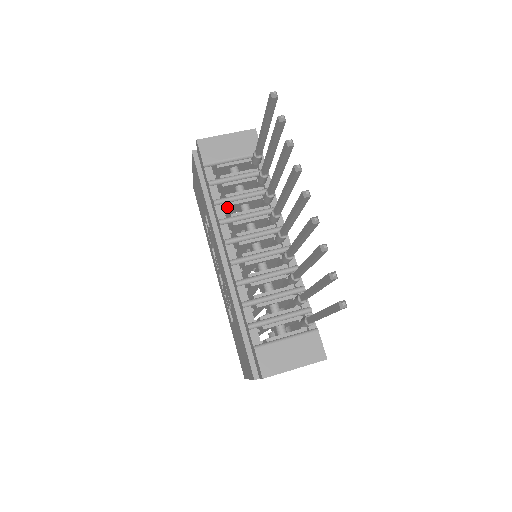
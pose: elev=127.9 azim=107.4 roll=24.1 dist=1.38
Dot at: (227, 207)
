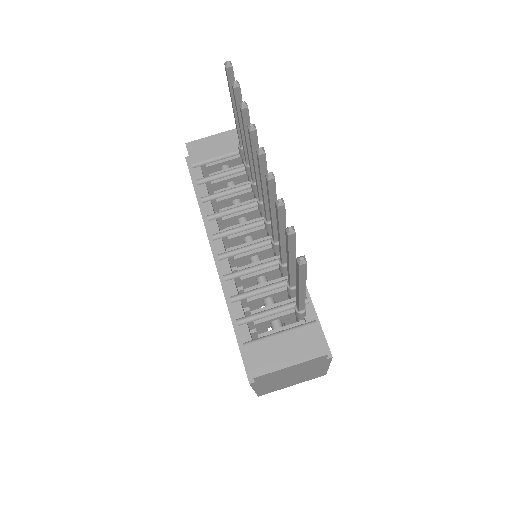
Dot at: (217, 204)
